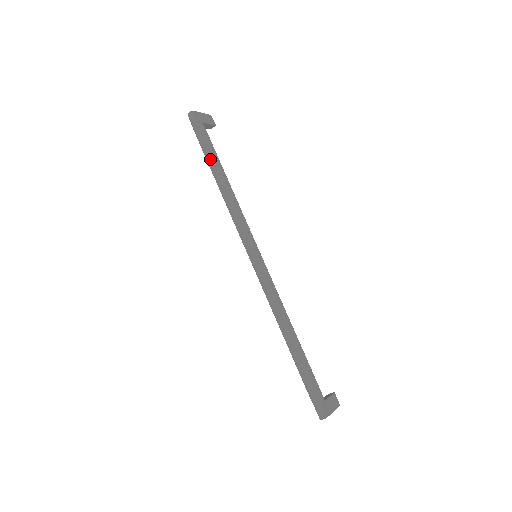
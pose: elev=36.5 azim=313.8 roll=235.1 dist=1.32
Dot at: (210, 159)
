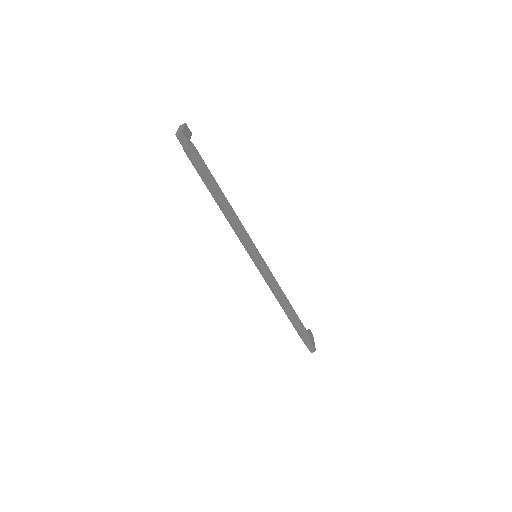
Dot at: (209, 181)
